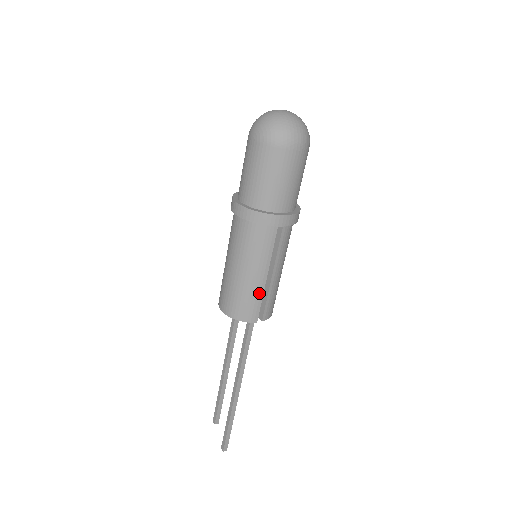
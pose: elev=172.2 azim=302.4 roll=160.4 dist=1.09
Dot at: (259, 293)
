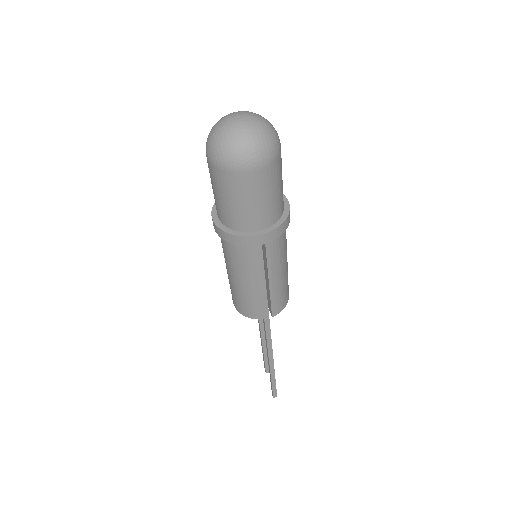
Dot at: (259, 297)
